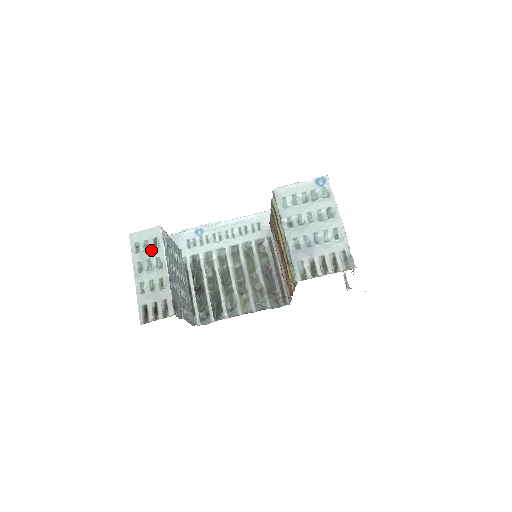
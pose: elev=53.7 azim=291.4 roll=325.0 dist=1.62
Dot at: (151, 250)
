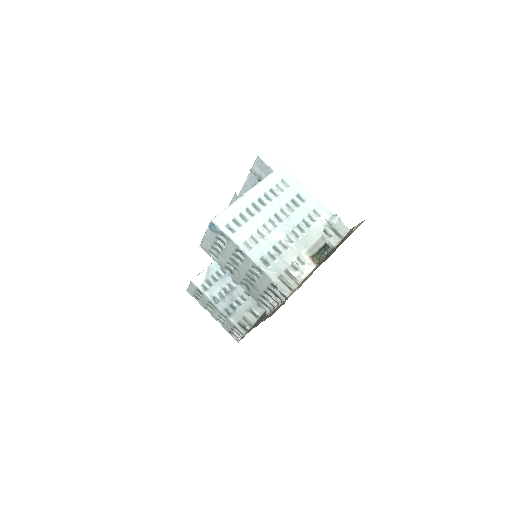
Dot at: (202, 298)
